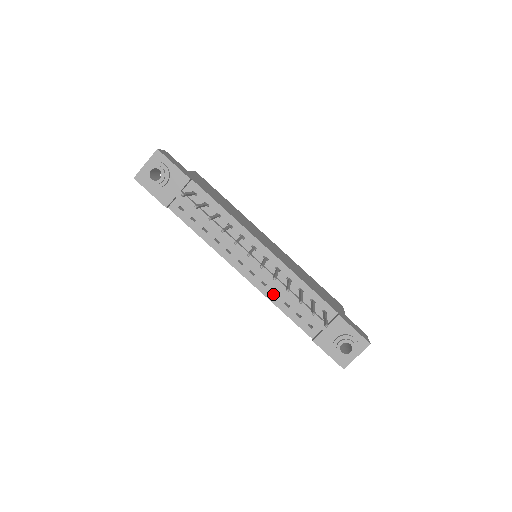
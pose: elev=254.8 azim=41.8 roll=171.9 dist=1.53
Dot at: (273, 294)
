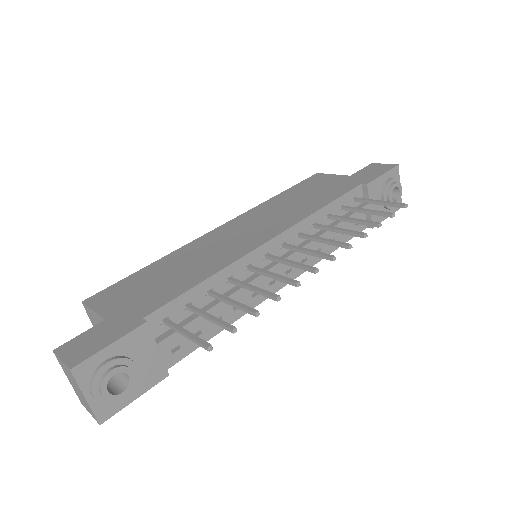
Dot at: occluded
